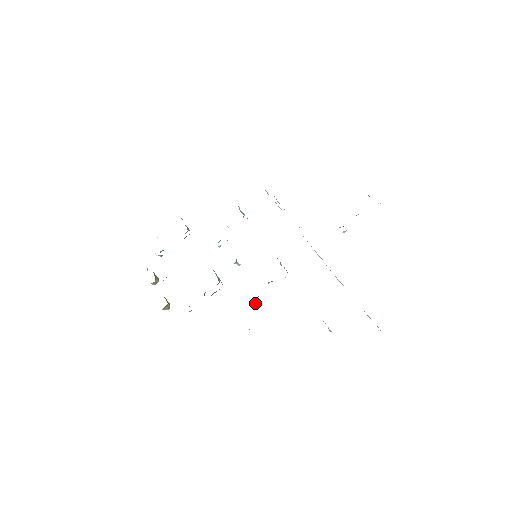
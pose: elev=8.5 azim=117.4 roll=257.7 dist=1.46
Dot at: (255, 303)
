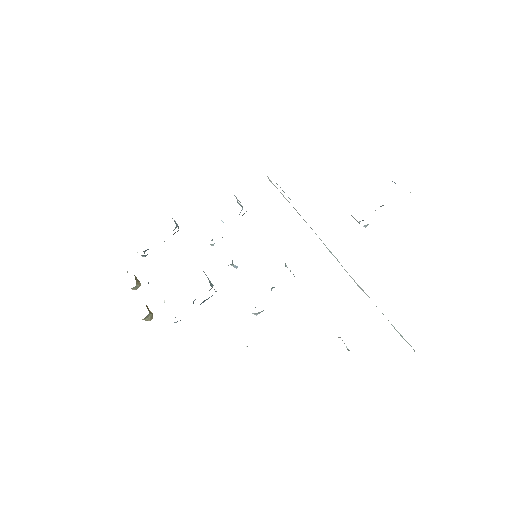
Dot at: (254, 313)
